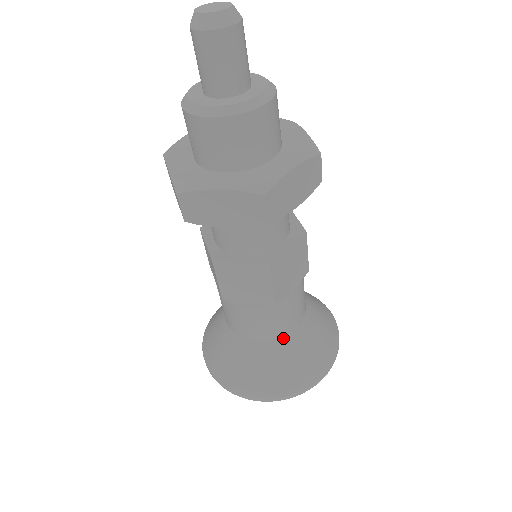
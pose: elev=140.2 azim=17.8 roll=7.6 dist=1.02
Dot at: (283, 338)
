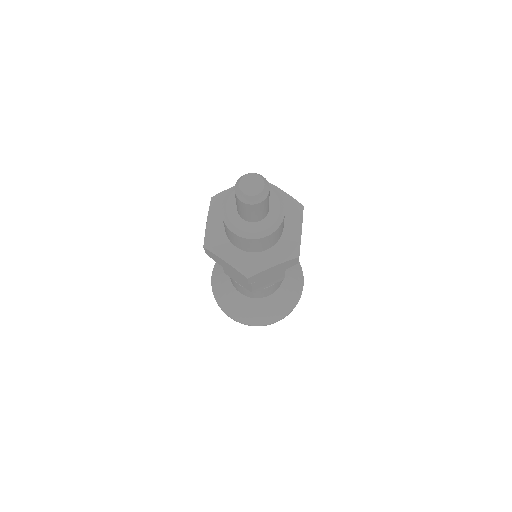
Dot at: (256, 299)
